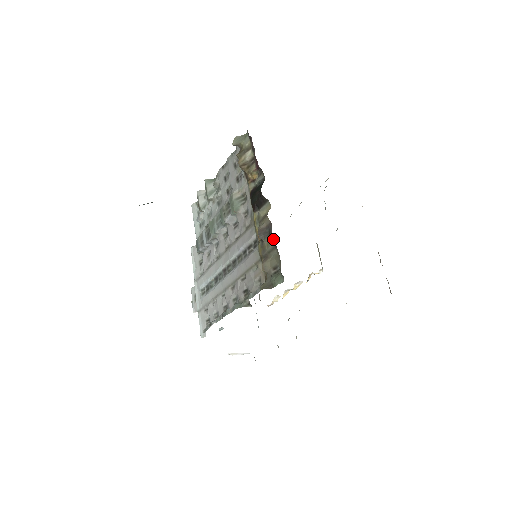
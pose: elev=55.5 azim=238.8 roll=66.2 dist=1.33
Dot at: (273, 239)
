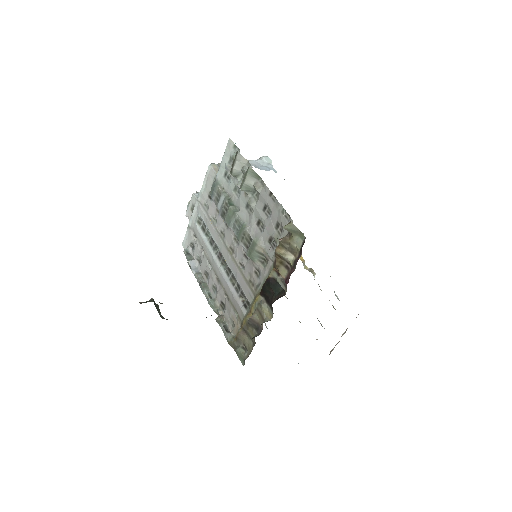
Dot at: occluded
